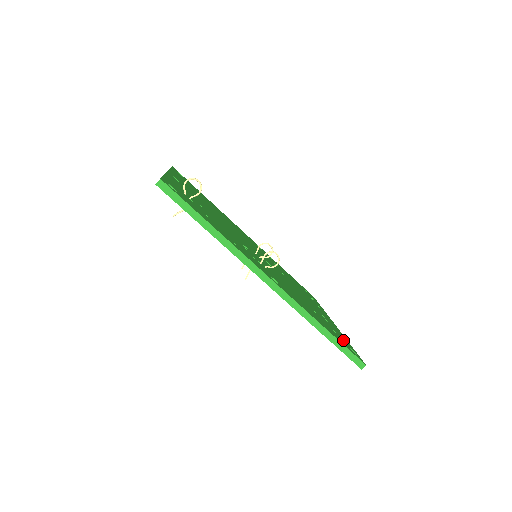
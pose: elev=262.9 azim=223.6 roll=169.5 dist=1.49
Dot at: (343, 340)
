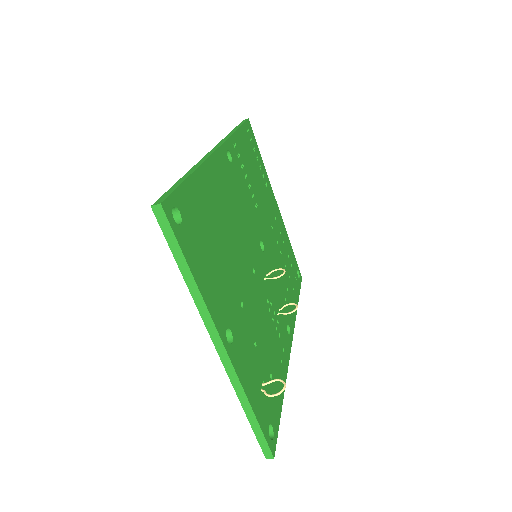
Dot at: (294, 266)
